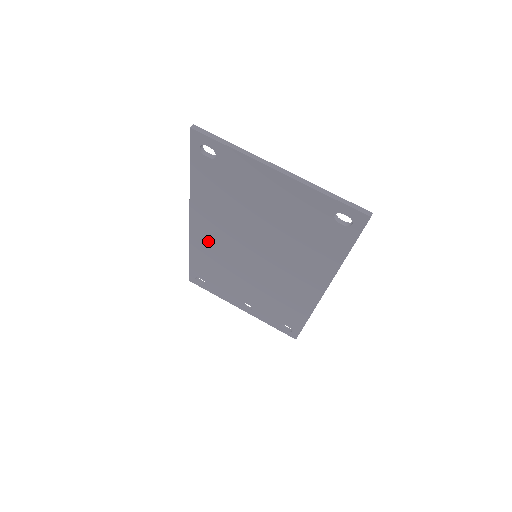
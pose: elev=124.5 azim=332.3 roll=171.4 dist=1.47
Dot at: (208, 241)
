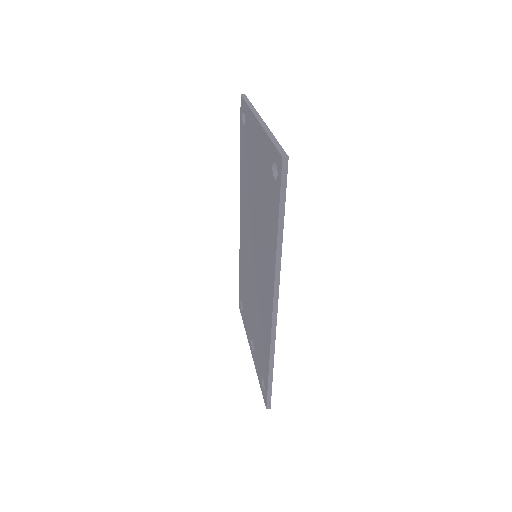
Dot at: (243, 240)
